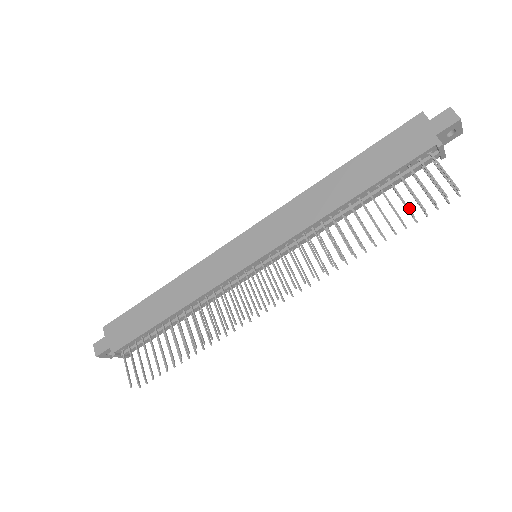
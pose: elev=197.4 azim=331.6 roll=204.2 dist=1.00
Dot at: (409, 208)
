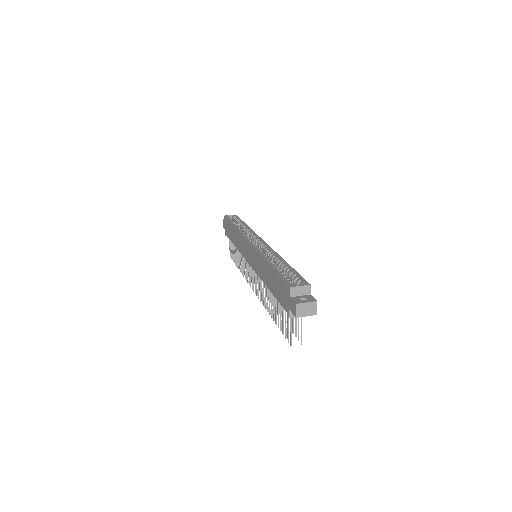
Dot at: (280, 325)
